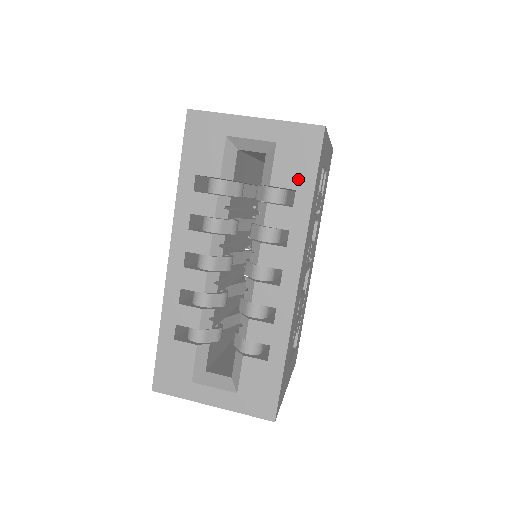
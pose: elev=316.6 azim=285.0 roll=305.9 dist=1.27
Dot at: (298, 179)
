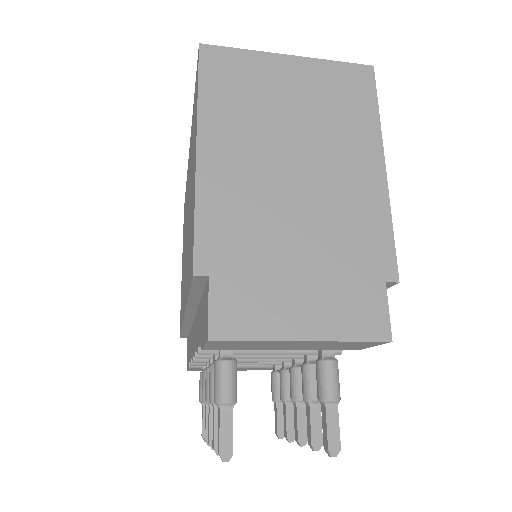
Dot at: occluded
